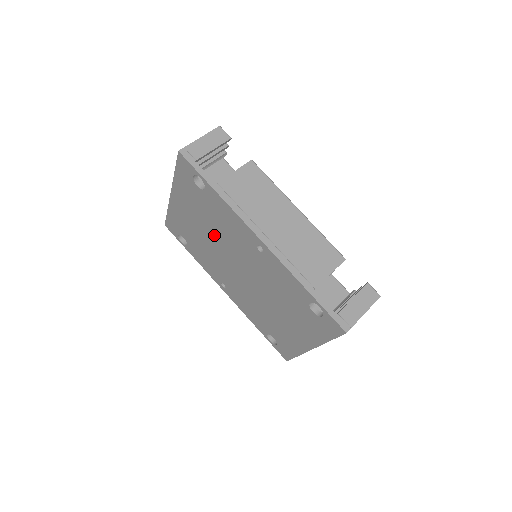
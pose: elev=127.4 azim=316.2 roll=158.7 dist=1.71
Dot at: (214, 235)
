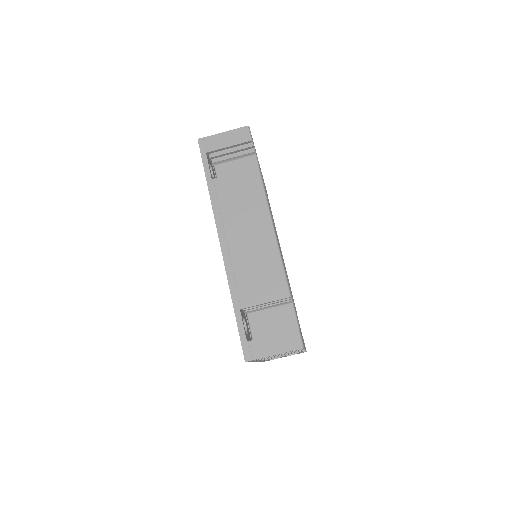
Dot at: occluded
